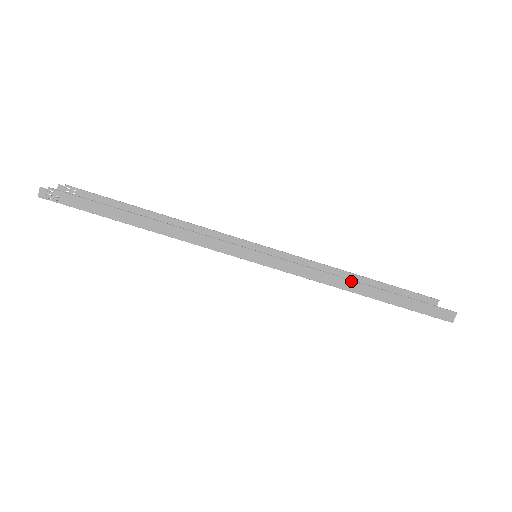
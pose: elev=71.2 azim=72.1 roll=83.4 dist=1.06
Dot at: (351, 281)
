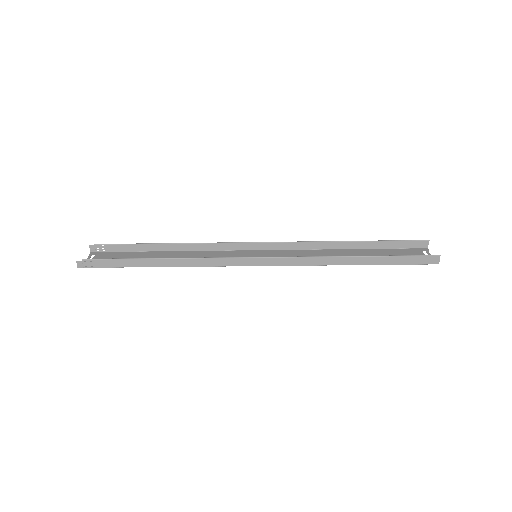
Dot at: (338, 257)
